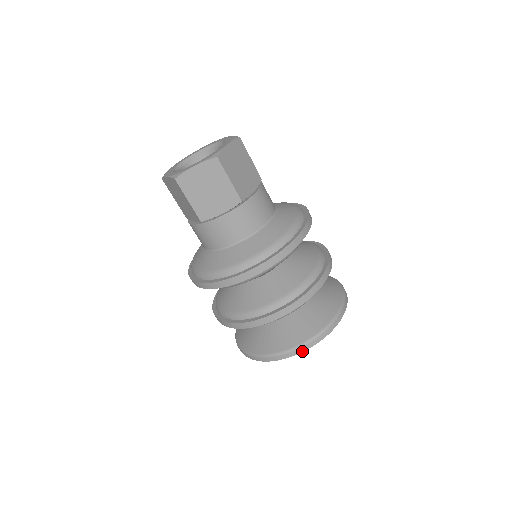
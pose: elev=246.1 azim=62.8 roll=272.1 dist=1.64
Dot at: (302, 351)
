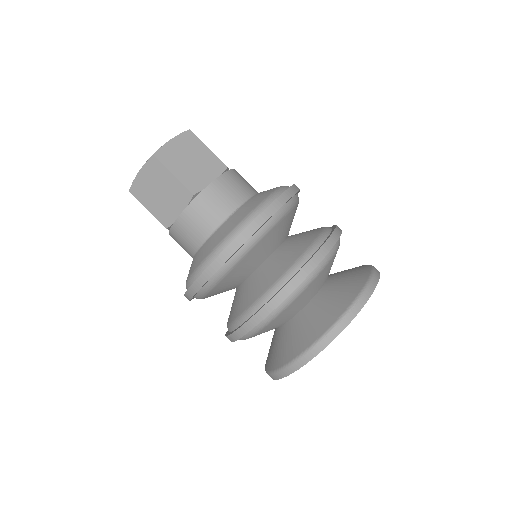
Dot at: (307, 361)
